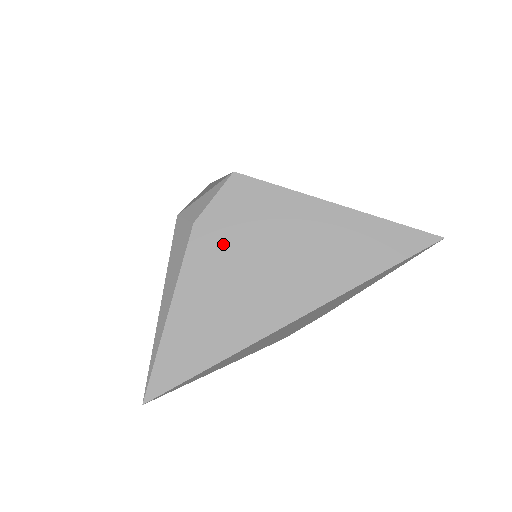
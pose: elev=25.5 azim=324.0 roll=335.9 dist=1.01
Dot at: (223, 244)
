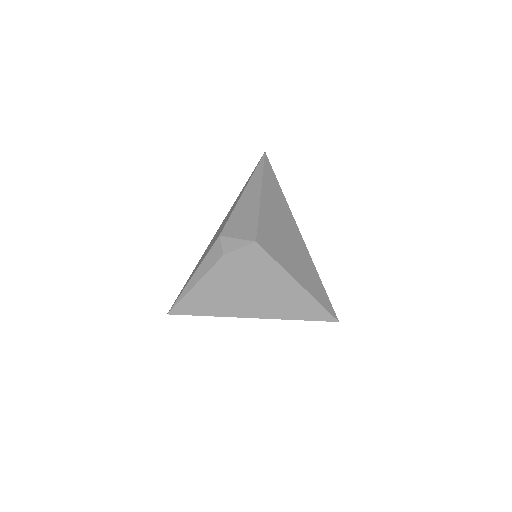
Dot at: (233, 272)
